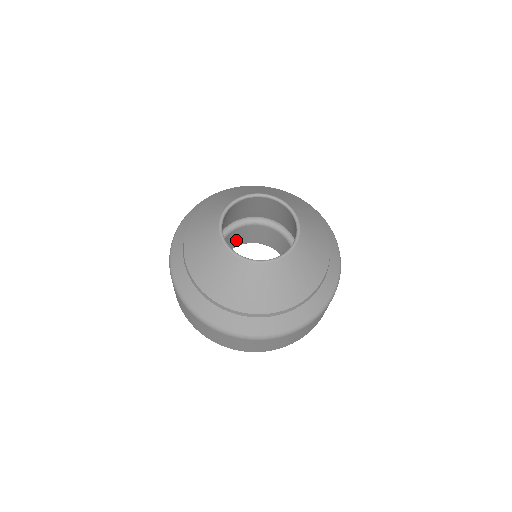
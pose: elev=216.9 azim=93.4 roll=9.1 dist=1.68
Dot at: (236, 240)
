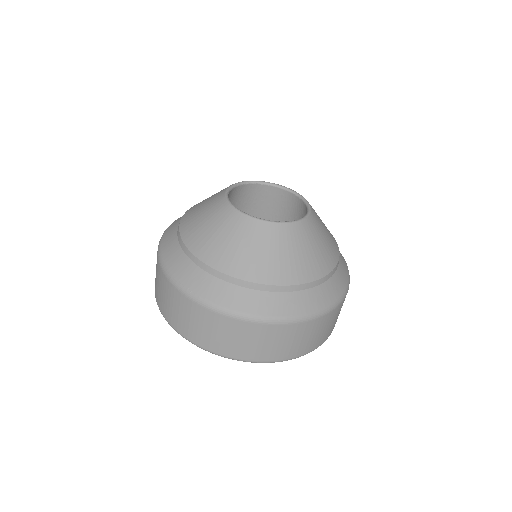
Dot at: occluded
